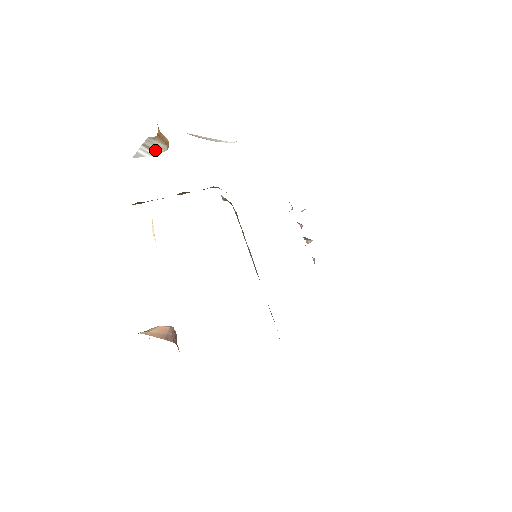
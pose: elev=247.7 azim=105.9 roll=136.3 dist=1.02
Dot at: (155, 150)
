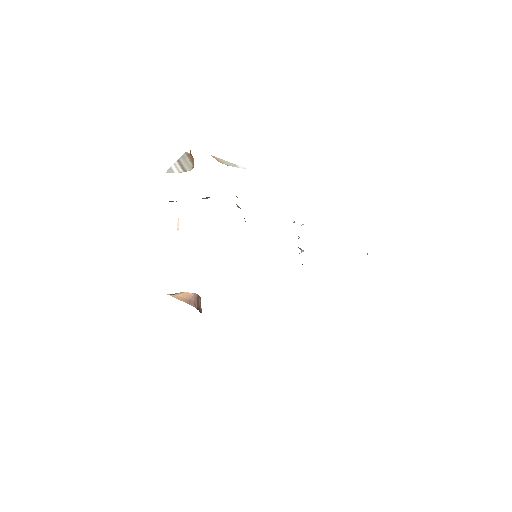
Dot at: (184, 168)
